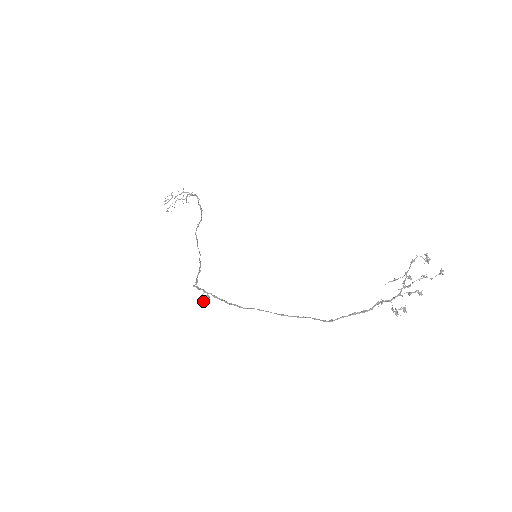
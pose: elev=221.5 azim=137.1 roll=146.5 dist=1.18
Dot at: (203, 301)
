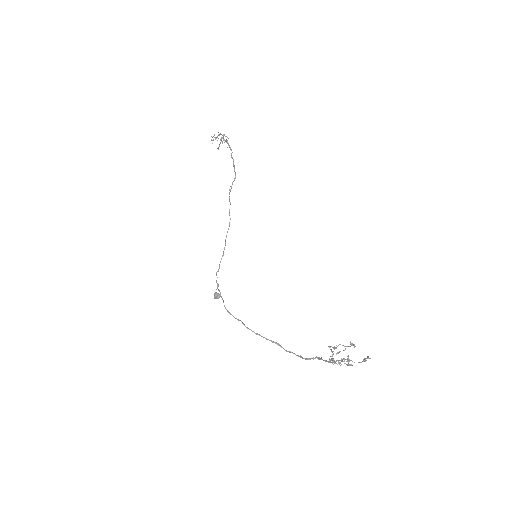
Dot at: (215, 298)
